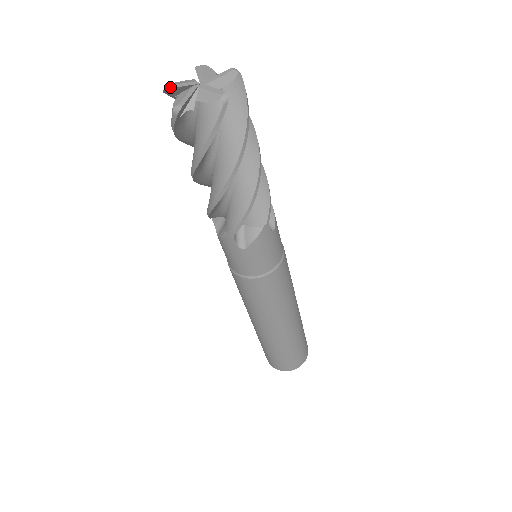
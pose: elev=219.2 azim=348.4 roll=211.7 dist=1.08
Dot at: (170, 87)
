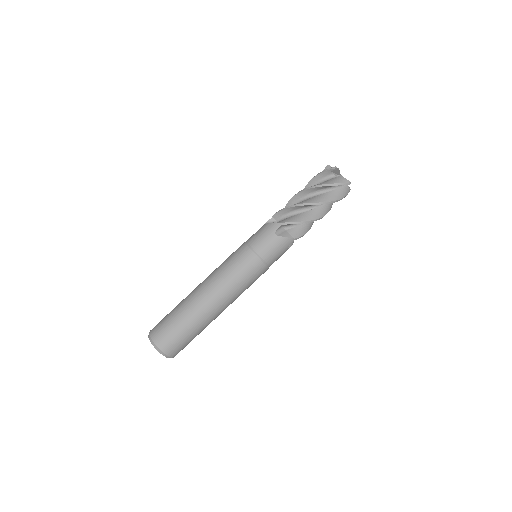
Dot at: occluded
